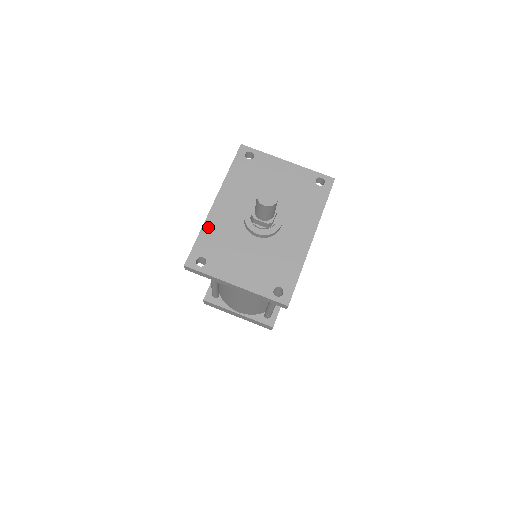
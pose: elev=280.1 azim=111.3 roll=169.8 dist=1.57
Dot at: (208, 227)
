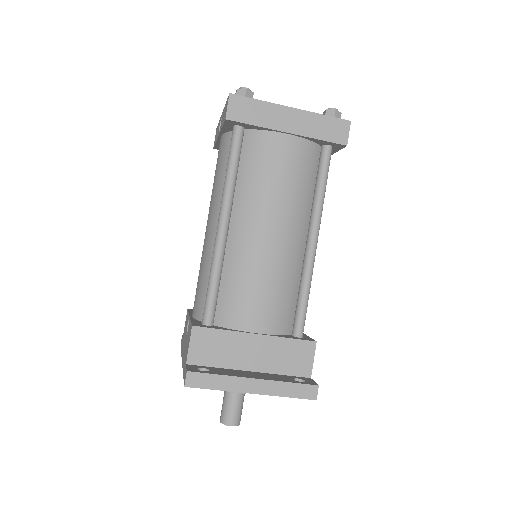
Dot at: occluded
